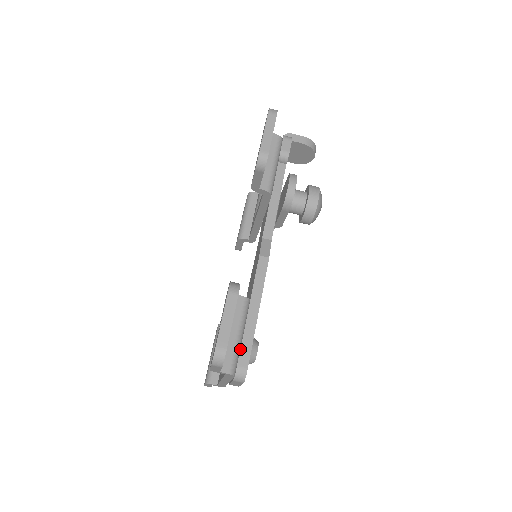
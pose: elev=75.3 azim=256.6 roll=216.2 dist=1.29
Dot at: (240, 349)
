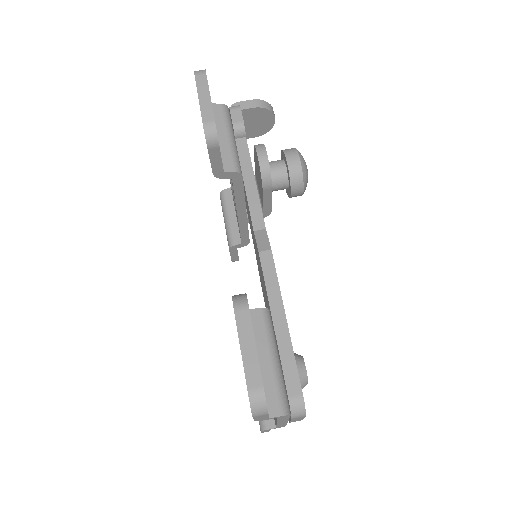
Dot at: (283, 375)
